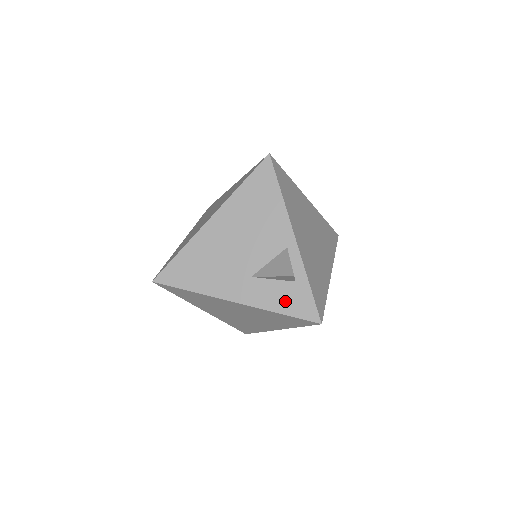
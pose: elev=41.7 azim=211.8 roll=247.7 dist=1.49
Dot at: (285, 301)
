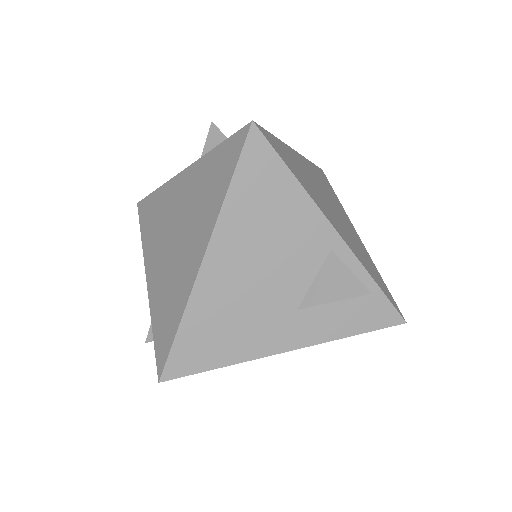
Dot at: (353, 318)
